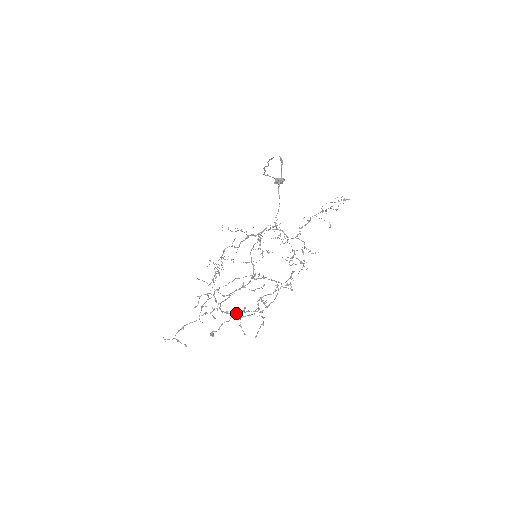
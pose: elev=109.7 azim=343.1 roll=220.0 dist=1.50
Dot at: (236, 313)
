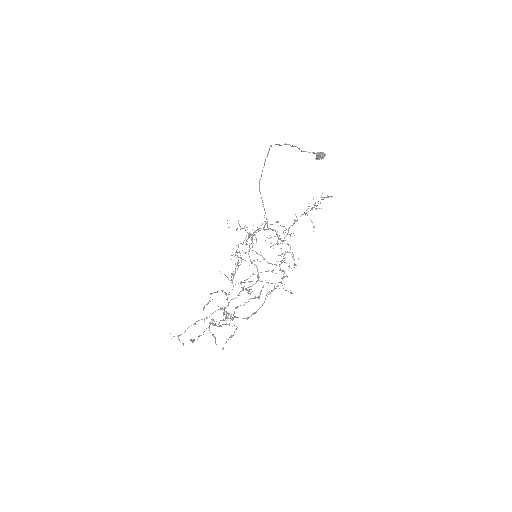
Dot at: (212, 322)
